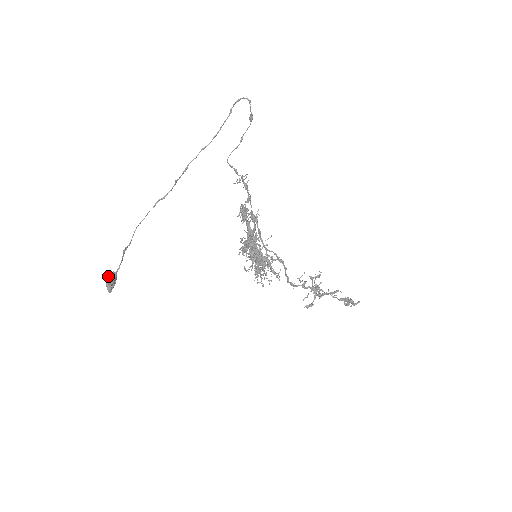
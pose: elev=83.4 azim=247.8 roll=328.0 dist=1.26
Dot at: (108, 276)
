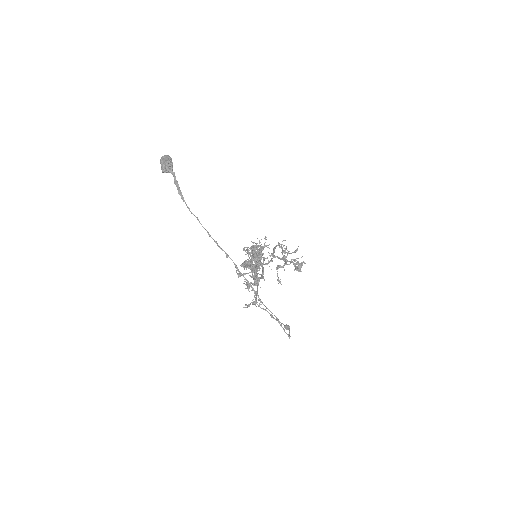
Dot at: (165, 164)
